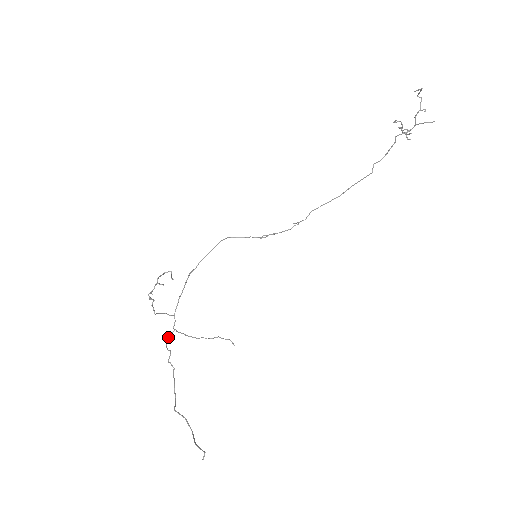
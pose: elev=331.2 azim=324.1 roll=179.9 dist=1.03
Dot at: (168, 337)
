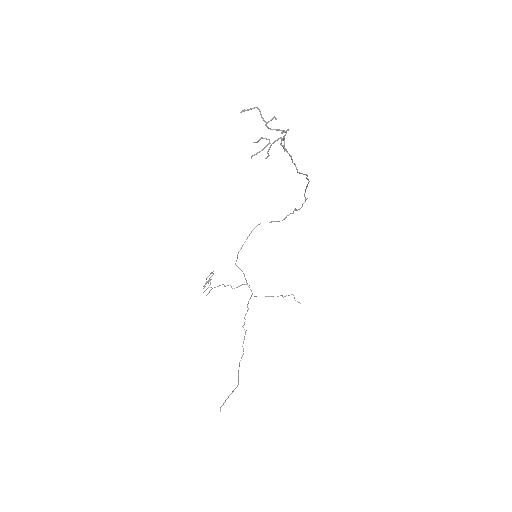
Dot at: (248, 303)
